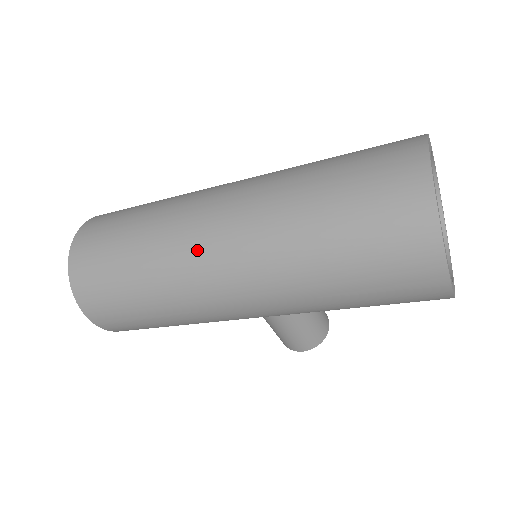
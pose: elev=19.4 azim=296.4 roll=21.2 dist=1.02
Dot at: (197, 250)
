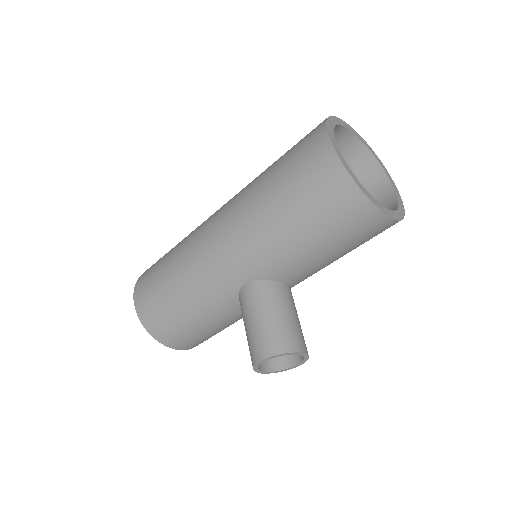
Dot at: occluded
